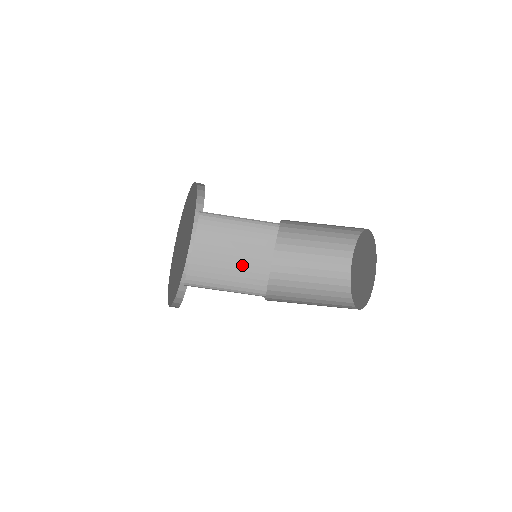
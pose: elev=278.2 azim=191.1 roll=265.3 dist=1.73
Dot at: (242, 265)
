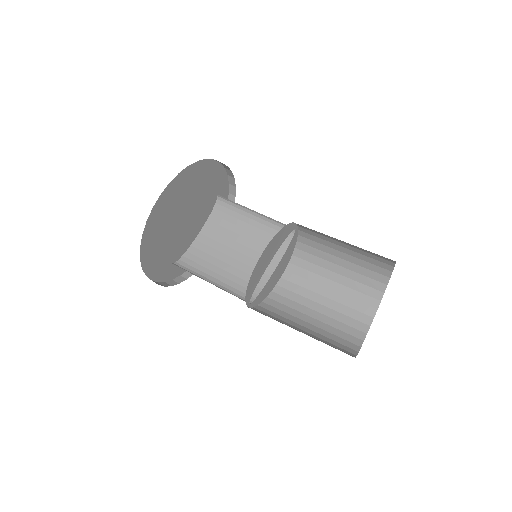
Dot at: (242, 263)
